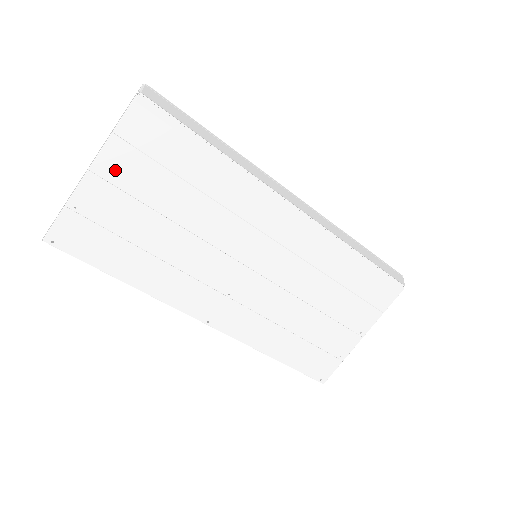
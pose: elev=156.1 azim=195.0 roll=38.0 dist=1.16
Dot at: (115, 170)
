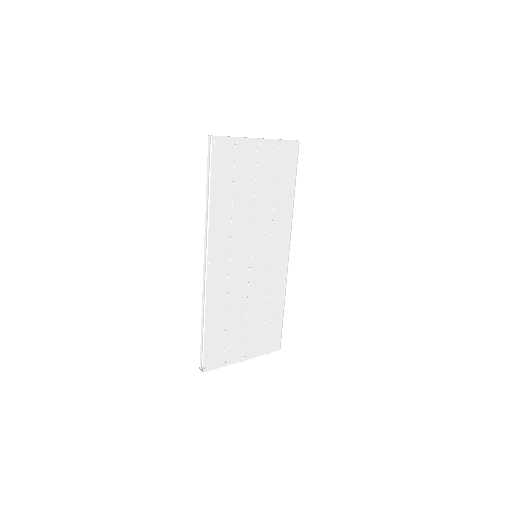
Dot at: (264, 152)
